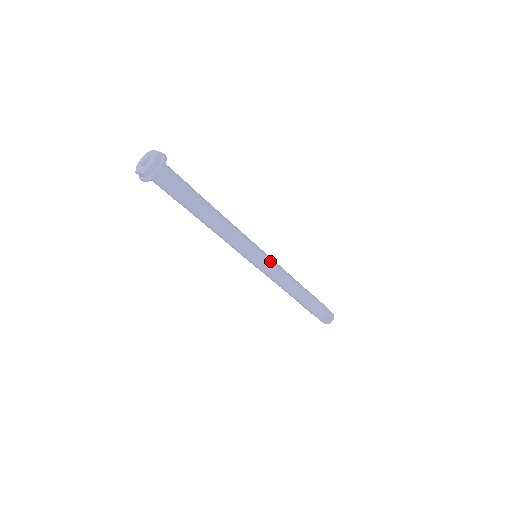
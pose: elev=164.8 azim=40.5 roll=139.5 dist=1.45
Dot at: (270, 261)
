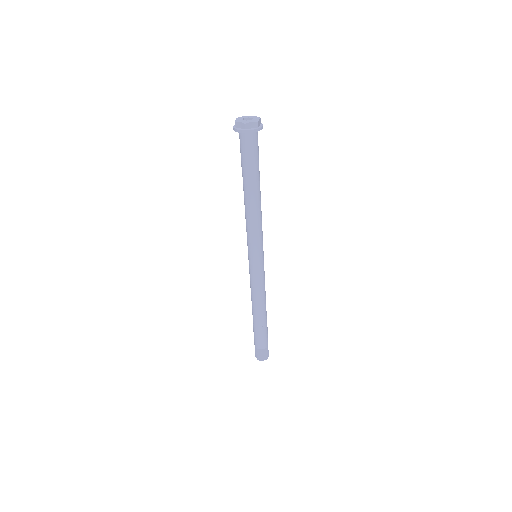
Dot at: (259, 270)
